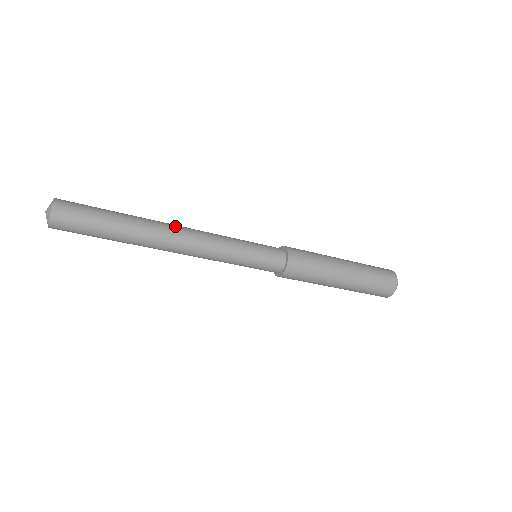
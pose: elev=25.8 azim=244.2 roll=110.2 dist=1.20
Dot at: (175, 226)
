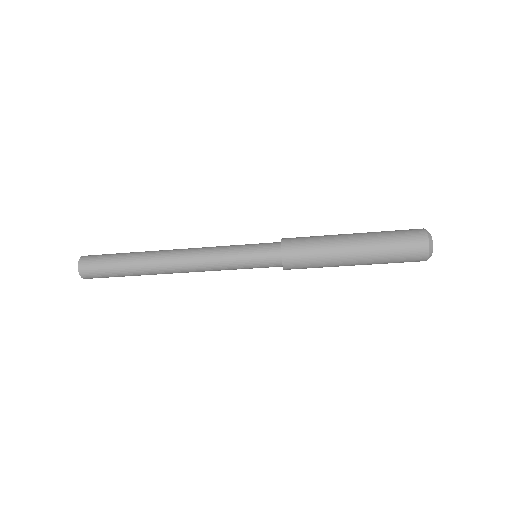
Dot at: (171, 253)
